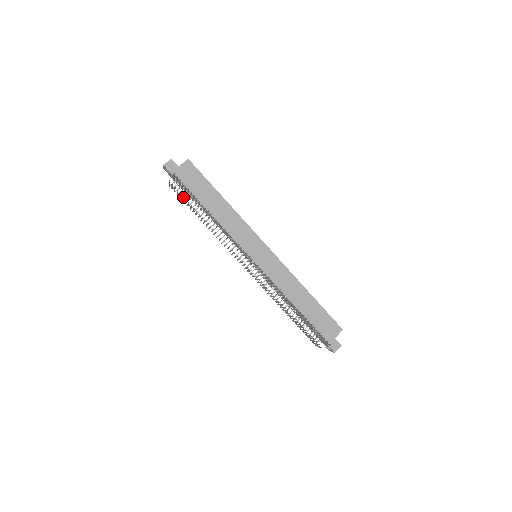
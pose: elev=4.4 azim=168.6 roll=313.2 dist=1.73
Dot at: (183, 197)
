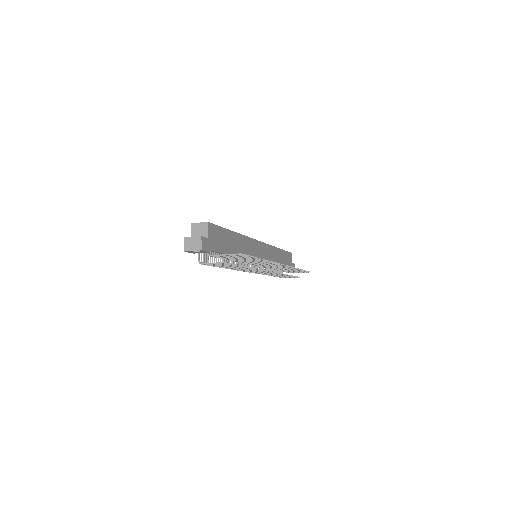
Dot at: (230, 265)
